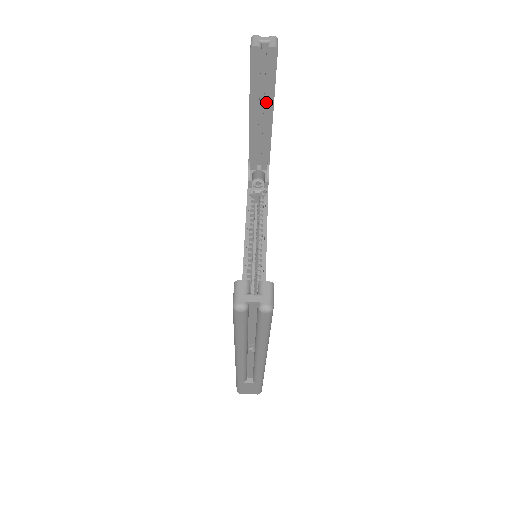
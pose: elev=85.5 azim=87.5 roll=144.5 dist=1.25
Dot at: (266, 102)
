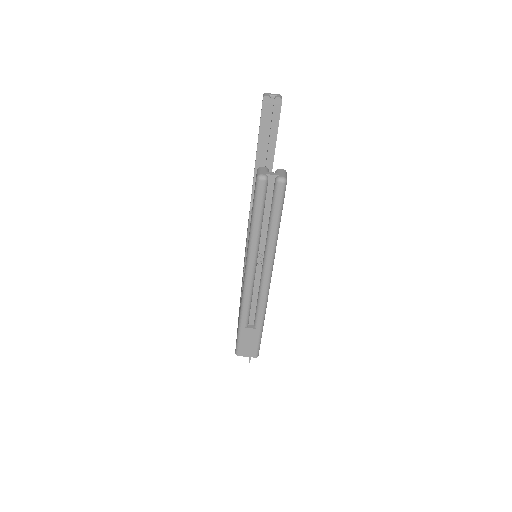
Dot at: (270, 143)
